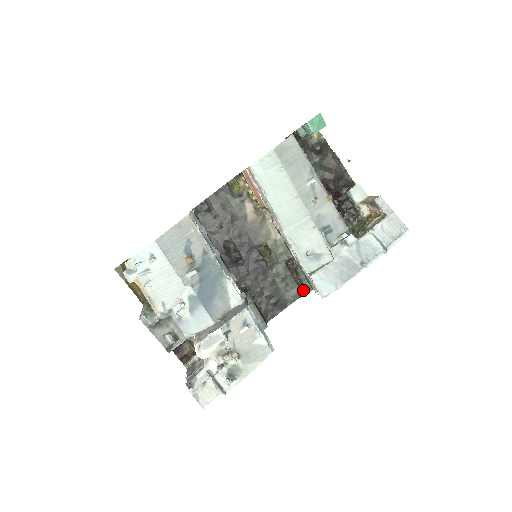
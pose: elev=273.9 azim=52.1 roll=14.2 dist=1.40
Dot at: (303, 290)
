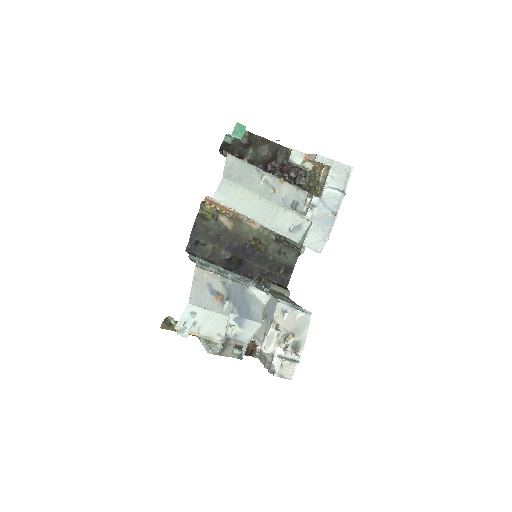
Dot at: (298, 250)
